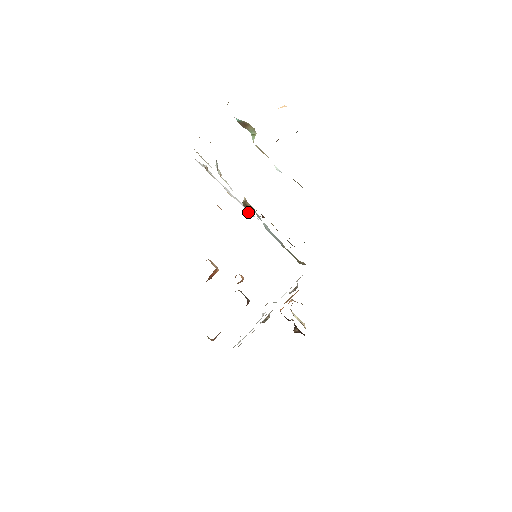
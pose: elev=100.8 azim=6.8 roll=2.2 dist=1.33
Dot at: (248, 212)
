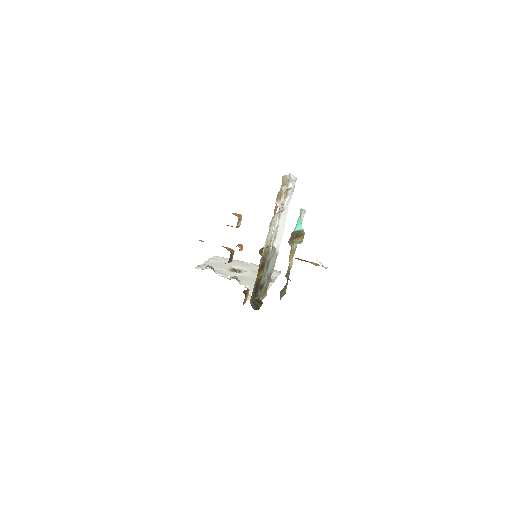
Dot at: (275, 240)
